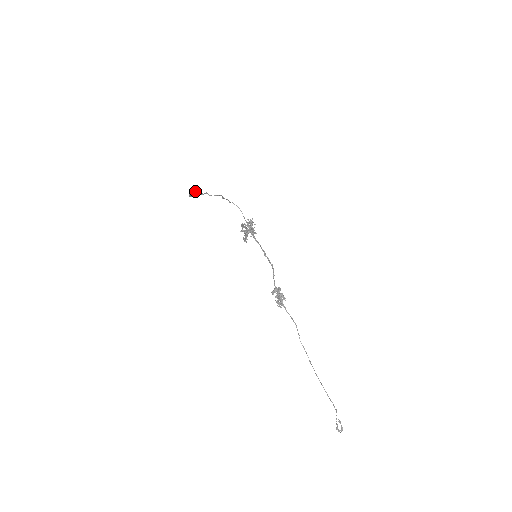
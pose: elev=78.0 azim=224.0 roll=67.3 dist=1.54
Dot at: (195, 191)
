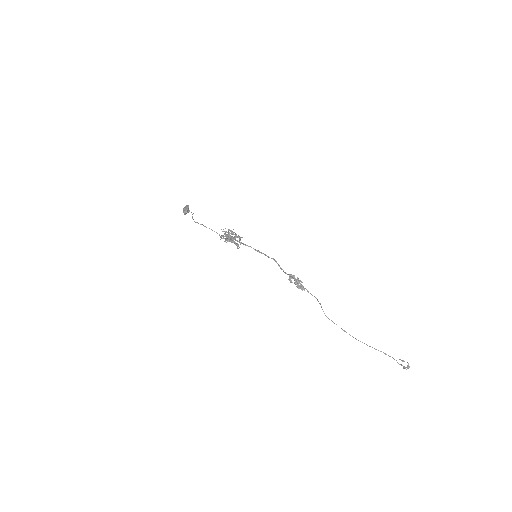
Dot at: (188, 207)
